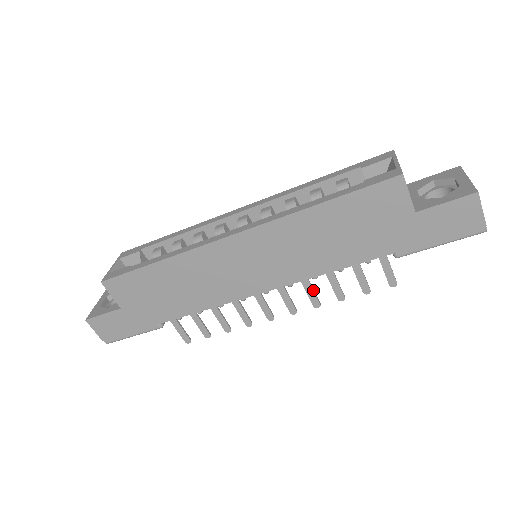
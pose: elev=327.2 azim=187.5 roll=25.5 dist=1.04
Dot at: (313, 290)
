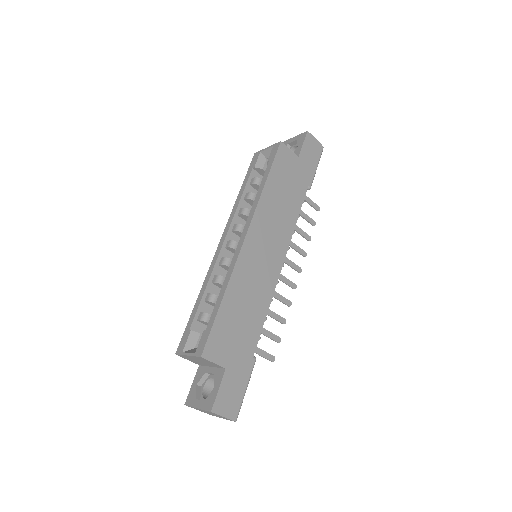
Dot at: occluded
